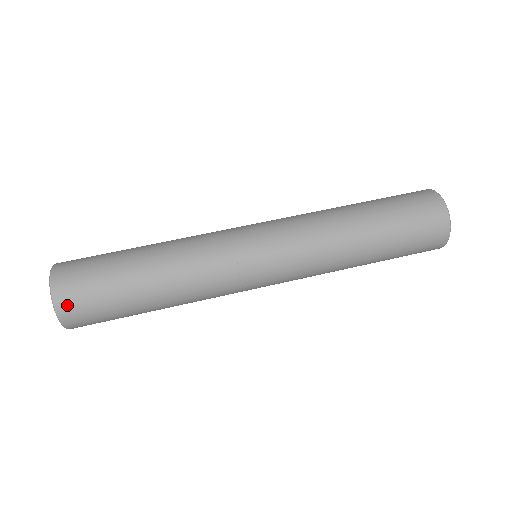
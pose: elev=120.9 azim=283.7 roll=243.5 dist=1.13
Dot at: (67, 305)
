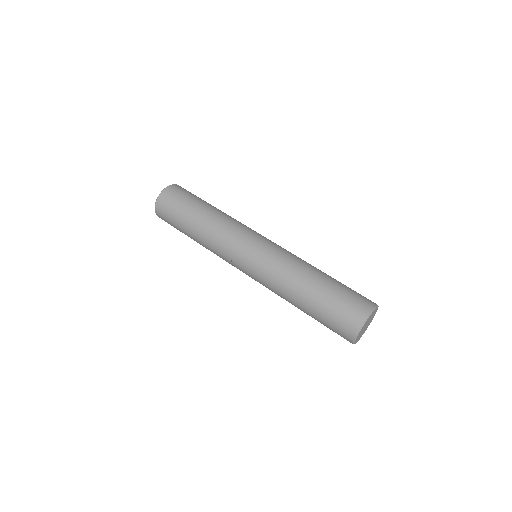
Dot at: (159, 212)
